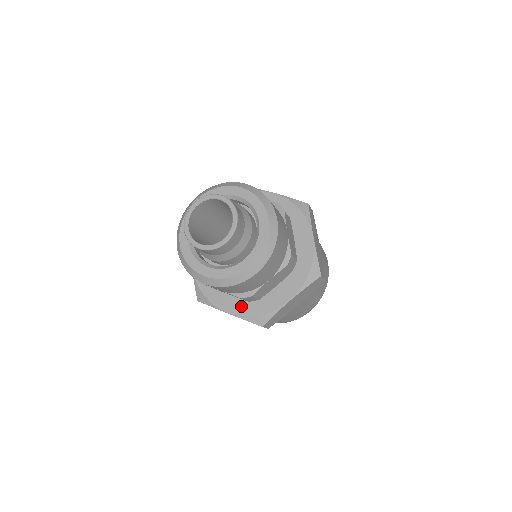
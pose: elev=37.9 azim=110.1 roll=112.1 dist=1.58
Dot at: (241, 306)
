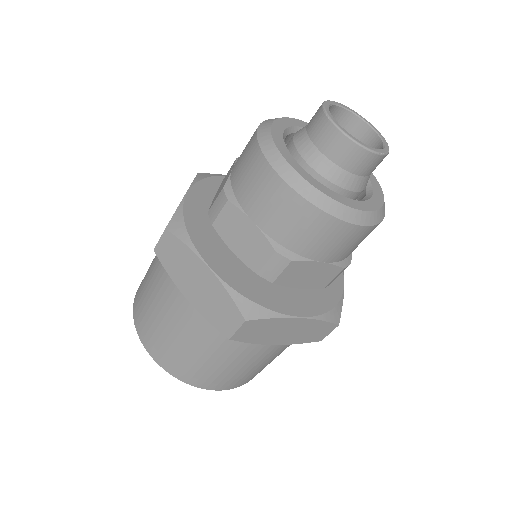
Dot at: (234, 275)
